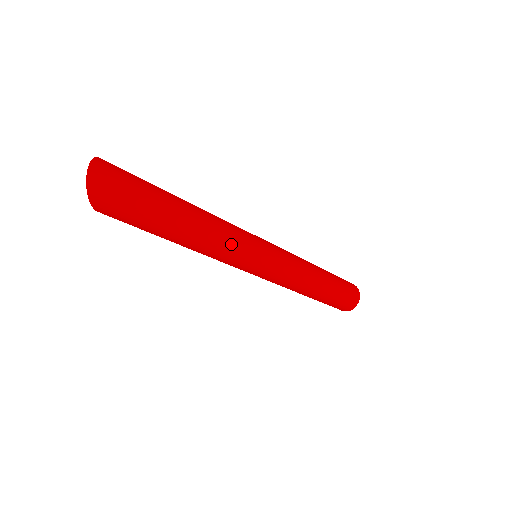
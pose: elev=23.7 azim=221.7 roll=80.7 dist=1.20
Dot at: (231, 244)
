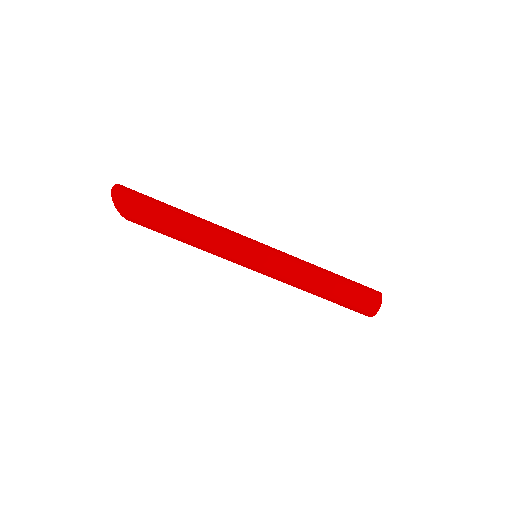
Dot at: (222, 237)
